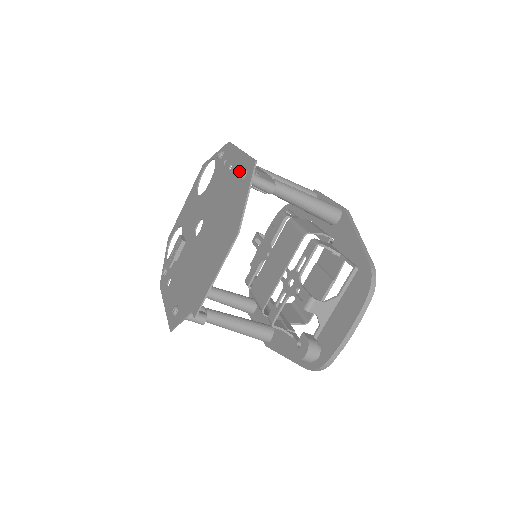
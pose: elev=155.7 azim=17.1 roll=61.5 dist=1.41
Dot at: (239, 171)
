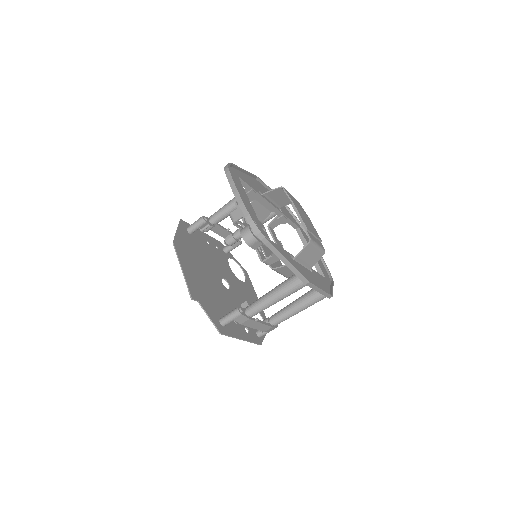
Dot at: (194, 235)
